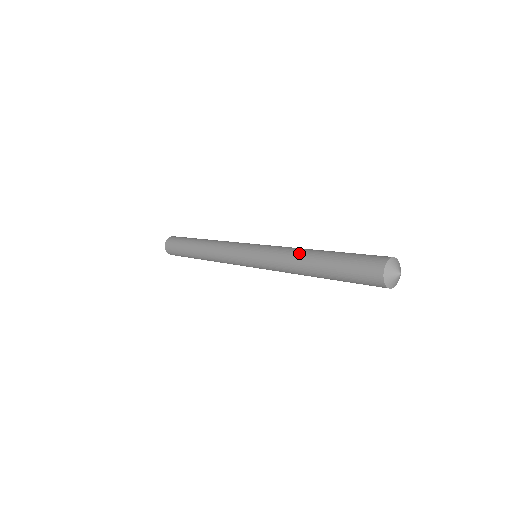
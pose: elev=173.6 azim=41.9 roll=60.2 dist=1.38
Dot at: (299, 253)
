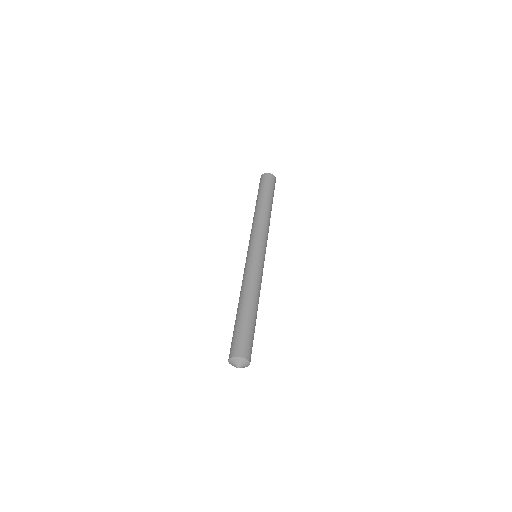
Dot at: (245, 291)
